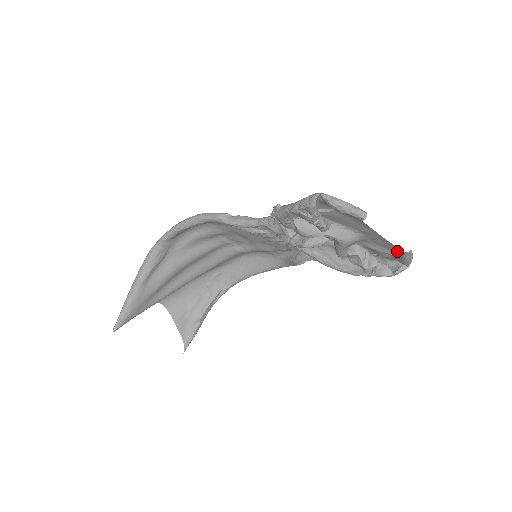
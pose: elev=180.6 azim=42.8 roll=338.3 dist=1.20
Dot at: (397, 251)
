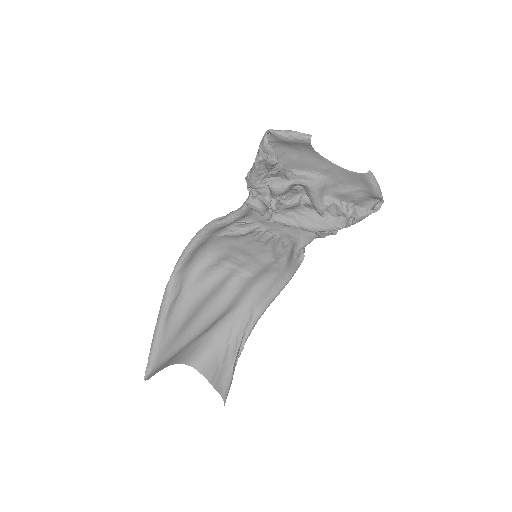
Dot at: (361, 179)
